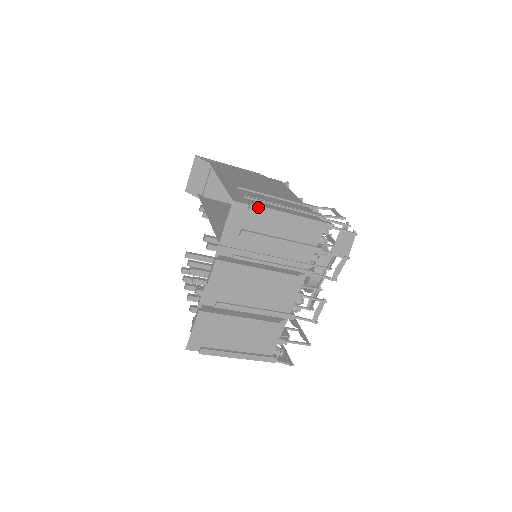
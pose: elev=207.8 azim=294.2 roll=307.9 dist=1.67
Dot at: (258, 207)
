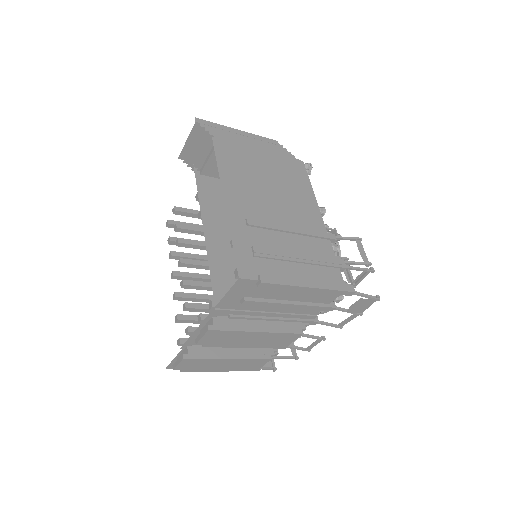
Dot at: (269, 284)
